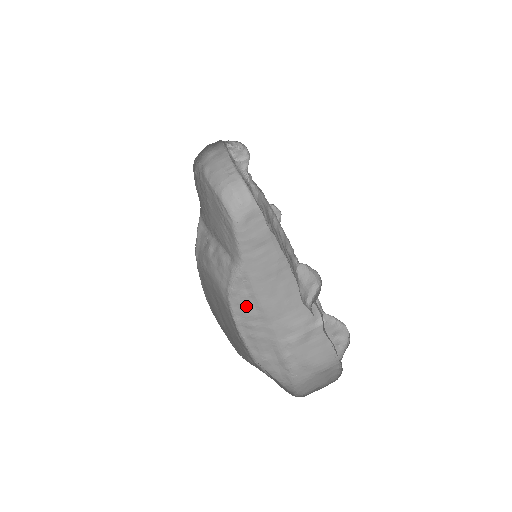
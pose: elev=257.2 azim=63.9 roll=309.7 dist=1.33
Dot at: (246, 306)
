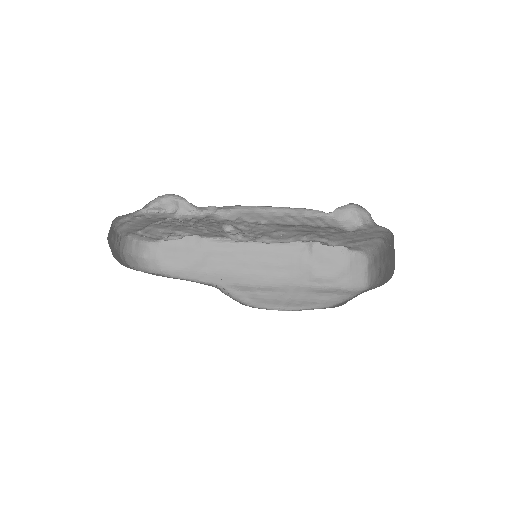
Dot at: (266, 297)
